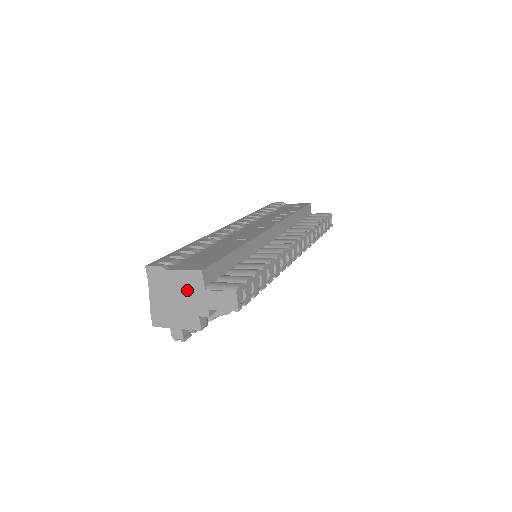
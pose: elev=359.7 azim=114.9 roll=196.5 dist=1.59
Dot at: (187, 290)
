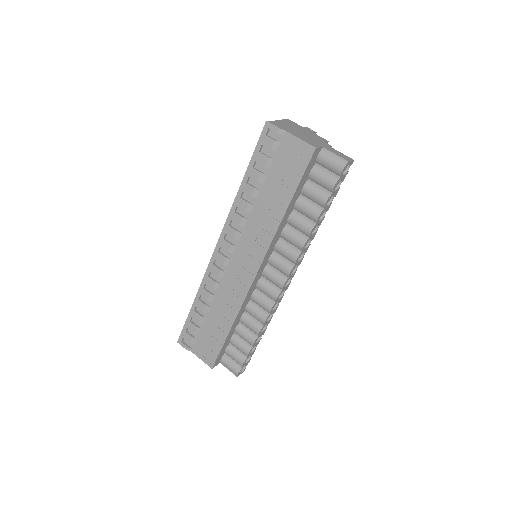
Dot at: occluded
